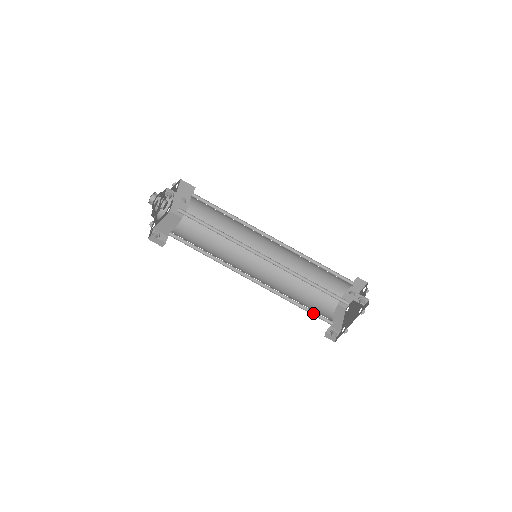
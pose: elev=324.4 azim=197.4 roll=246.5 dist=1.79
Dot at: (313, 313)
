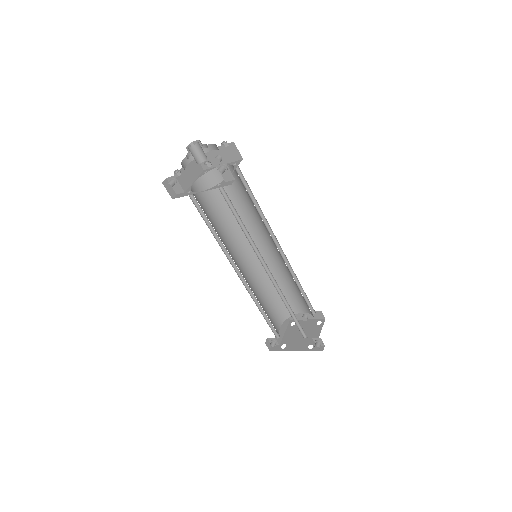
Dot at: (270, 324)
